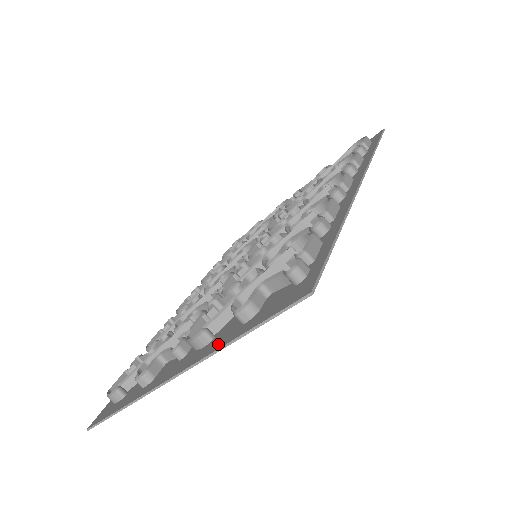
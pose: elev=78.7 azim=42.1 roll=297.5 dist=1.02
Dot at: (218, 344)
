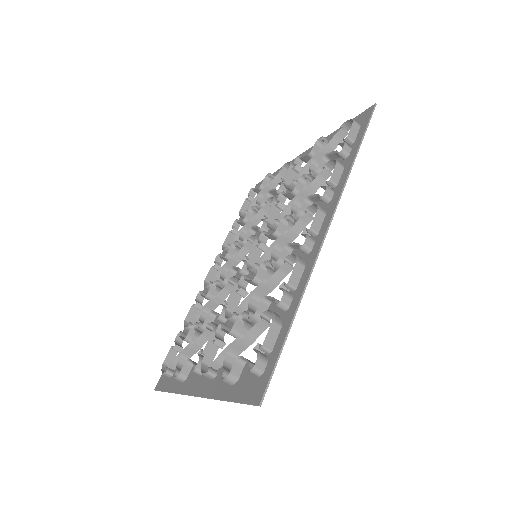
Dot at: (216, 391)
